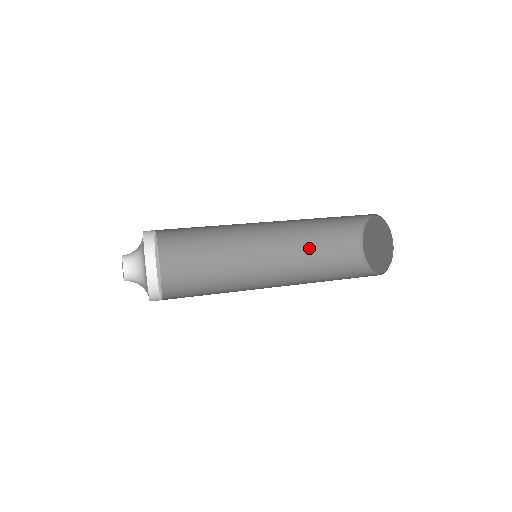
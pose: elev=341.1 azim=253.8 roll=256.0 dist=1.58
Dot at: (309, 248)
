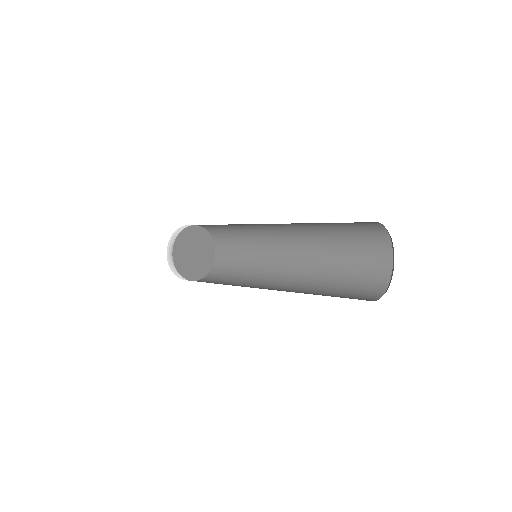
Dot at: (323, 287)
